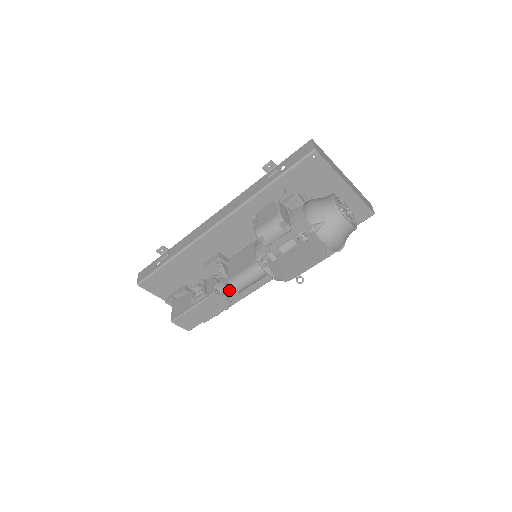
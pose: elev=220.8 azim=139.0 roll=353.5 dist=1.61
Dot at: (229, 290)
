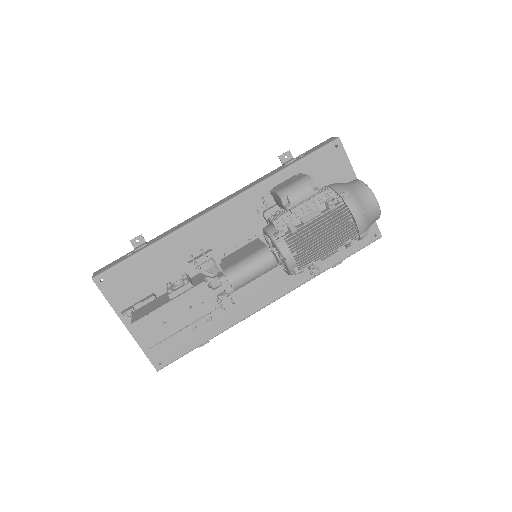
Dot at: (223, 281)
